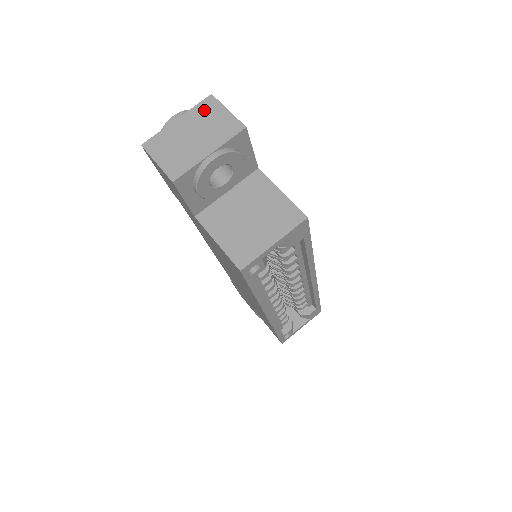
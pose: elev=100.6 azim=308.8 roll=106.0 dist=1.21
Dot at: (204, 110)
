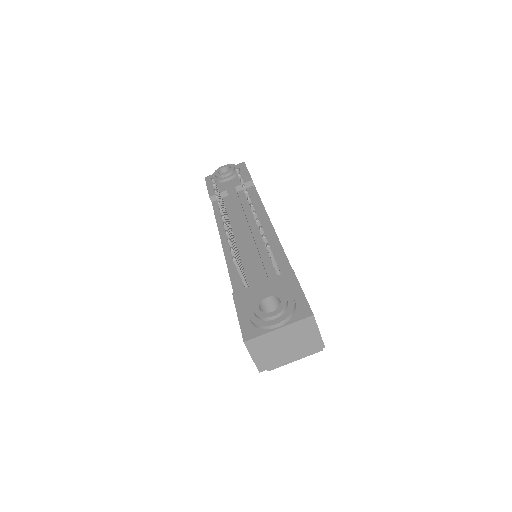
Dot at: (302, 327)
